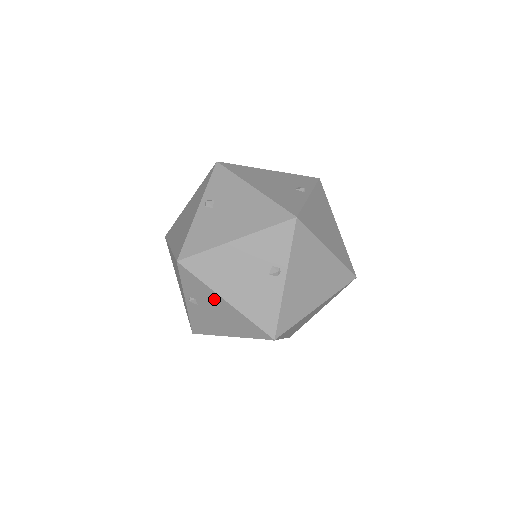
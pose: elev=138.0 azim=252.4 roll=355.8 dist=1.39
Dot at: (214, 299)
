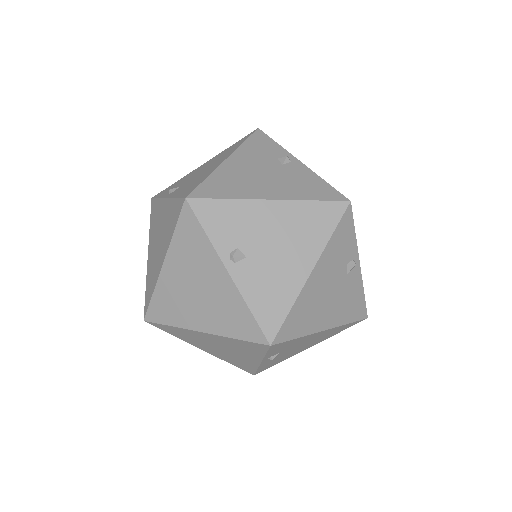
Dot at: (308, 338)
